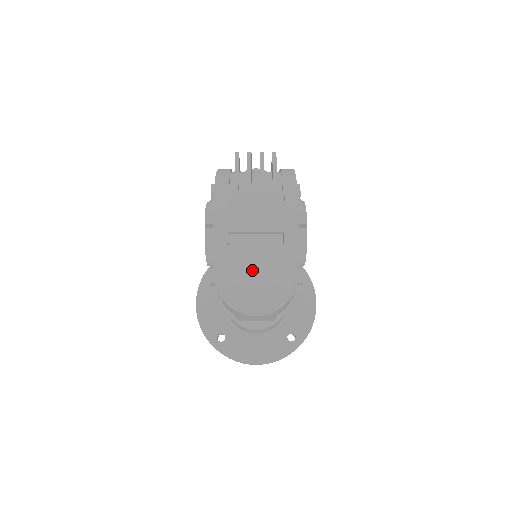
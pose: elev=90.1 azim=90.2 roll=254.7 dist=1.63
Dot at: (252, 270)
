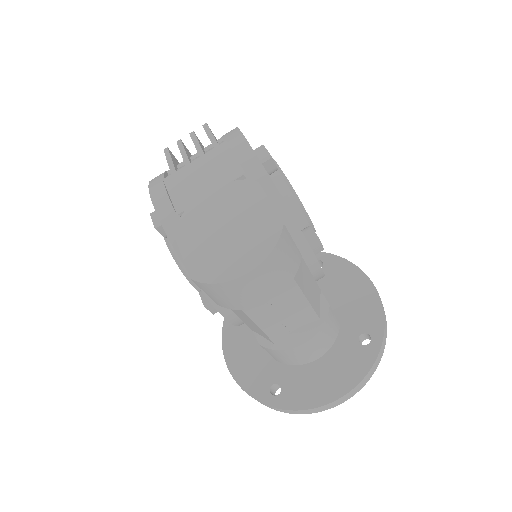
Dot at: (218, 227)
